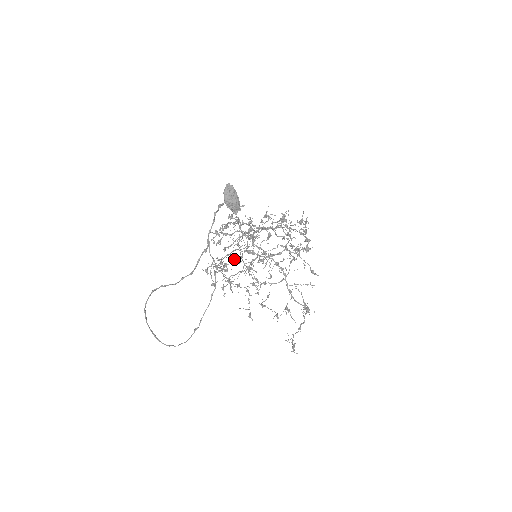
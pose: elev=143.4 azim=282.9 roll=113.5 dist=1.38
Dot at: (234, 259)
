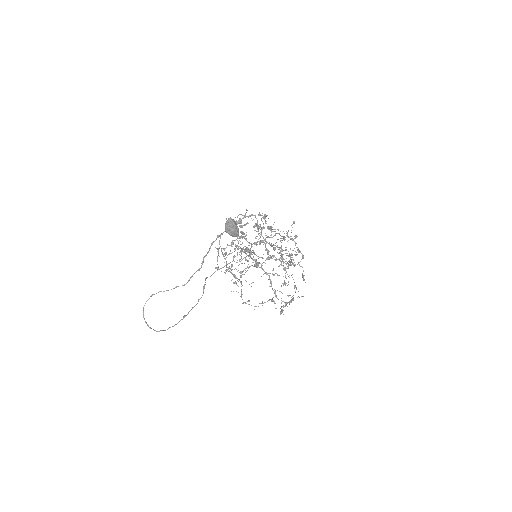
Dot at: (229, 267)
